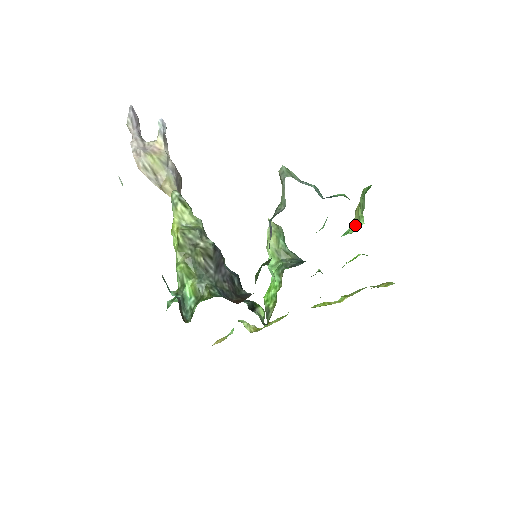
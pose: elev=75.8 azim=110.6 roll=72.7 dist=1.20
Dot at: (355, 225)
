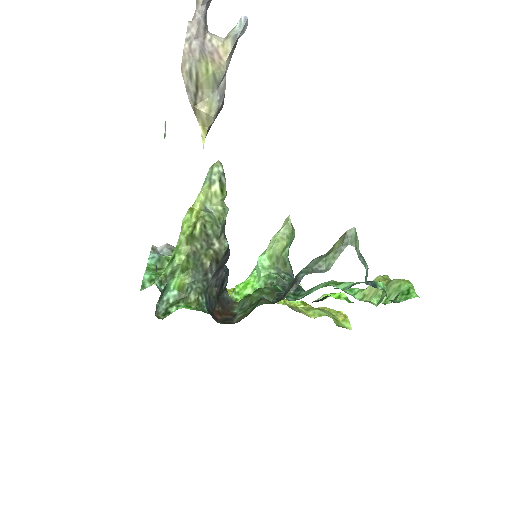
Dot at: (367, 294)
